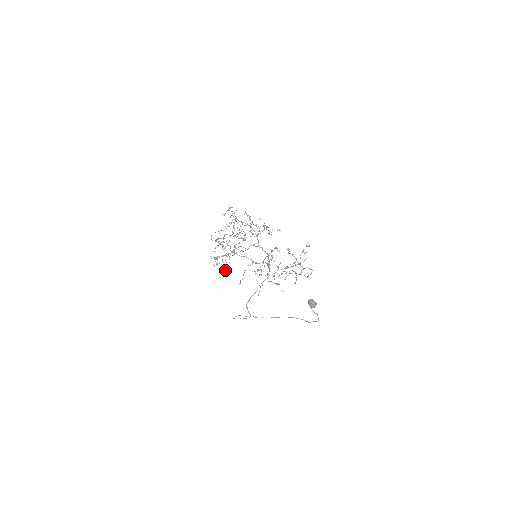
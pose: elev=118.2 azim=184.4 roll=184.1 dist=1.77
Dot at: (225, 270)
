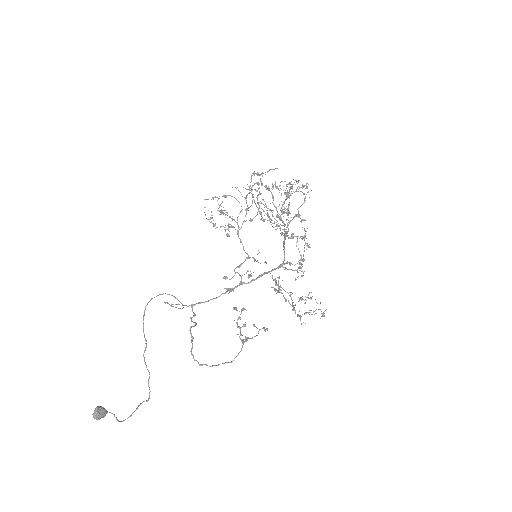
Dot at: occluded
